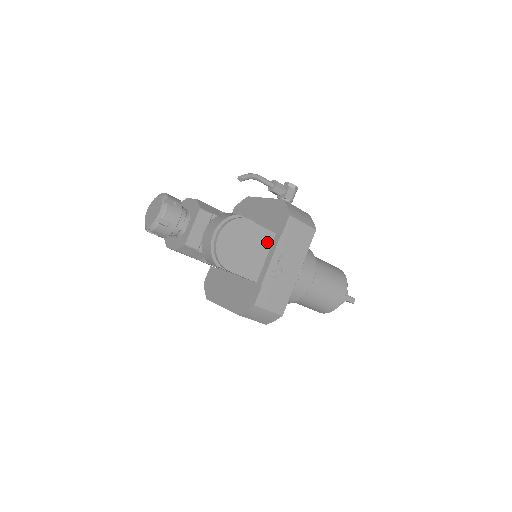
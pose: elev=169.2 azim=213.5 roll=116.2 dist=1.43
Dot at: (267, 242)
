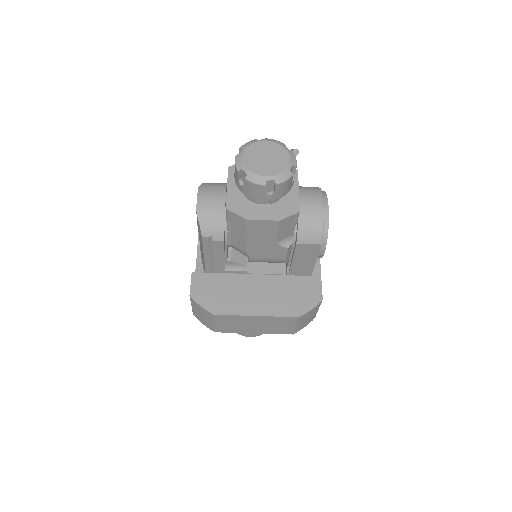
Dot at: occluded
